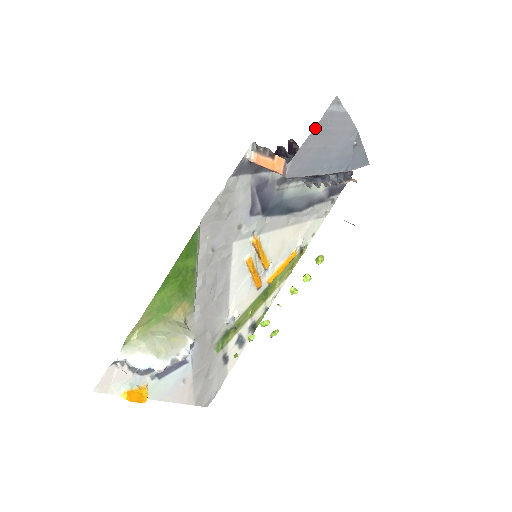
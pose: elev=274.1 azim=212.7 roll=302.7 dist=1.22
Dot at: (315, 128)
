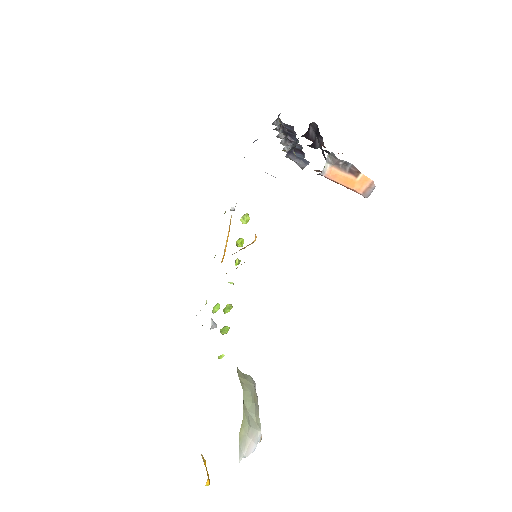
Dot at: occluded
